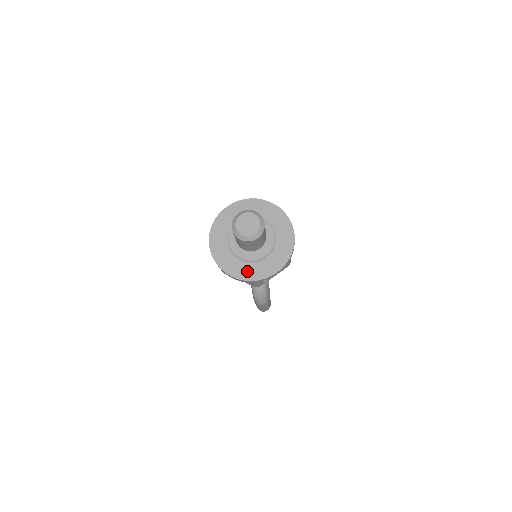
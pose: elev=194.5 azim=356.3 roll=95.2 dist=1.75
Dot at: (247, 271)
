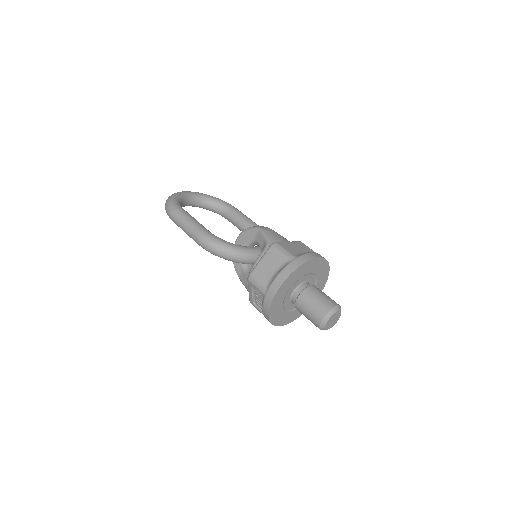
Dot at: occluded
